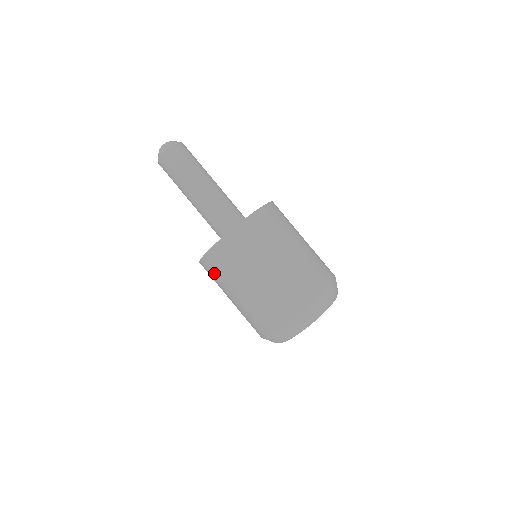
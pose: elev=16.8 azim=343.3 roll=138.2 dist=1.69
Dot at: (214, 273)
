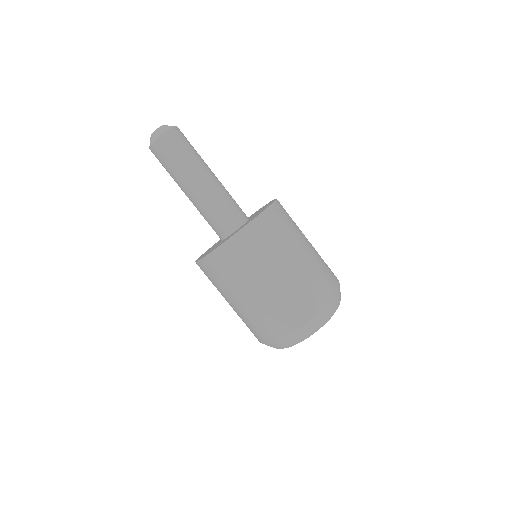
Dot at: (208, 278)
